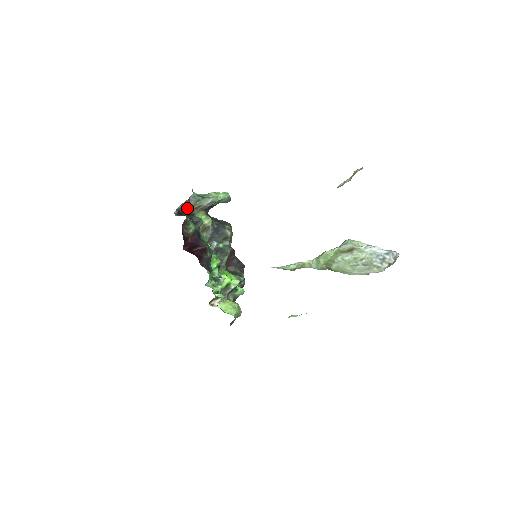
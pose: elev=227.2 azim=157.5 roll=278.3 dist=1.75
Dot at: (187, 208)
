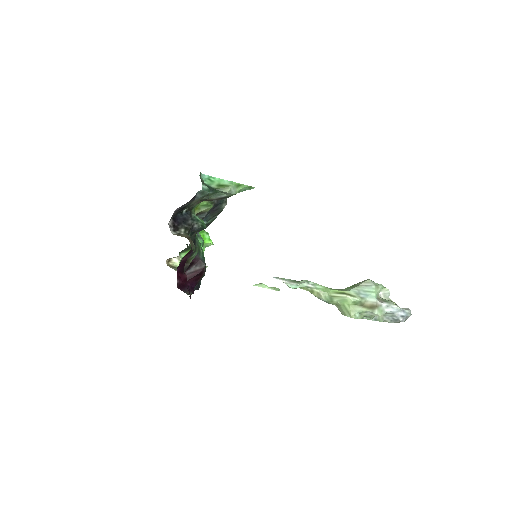
Dot at: (186, 206)
